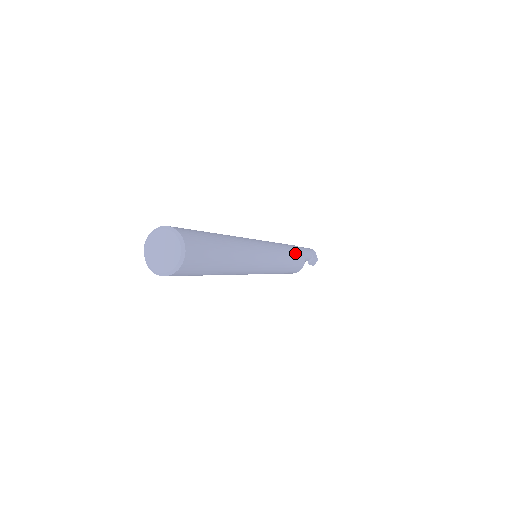
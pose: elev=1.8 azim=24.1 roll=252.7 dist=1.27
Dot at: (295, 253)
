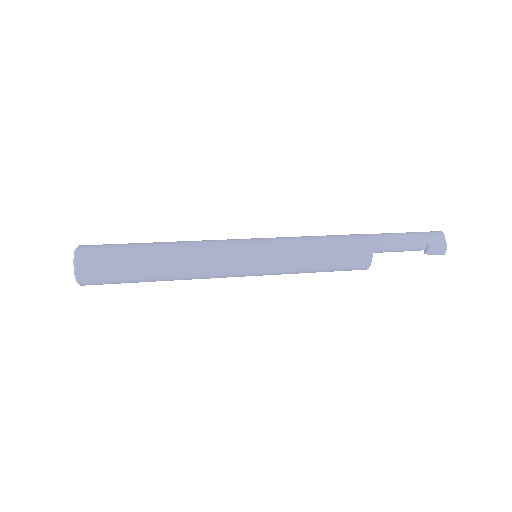
Dot at: (338, 248)
